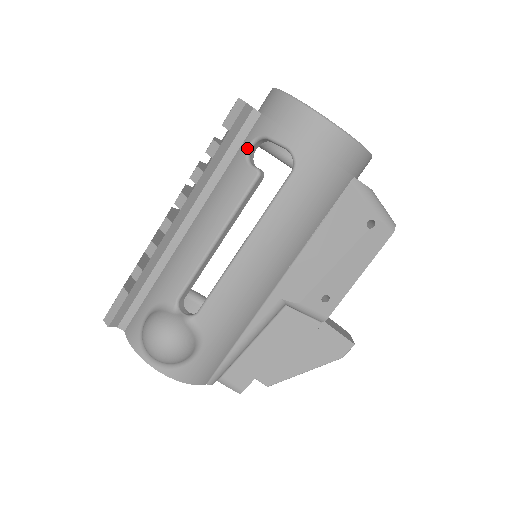
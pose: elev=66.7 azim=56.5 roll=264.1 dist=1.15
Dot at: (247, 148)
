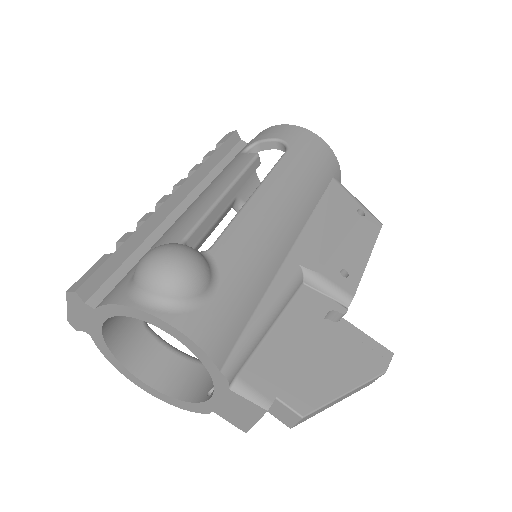
Dot at: (241, 152)
